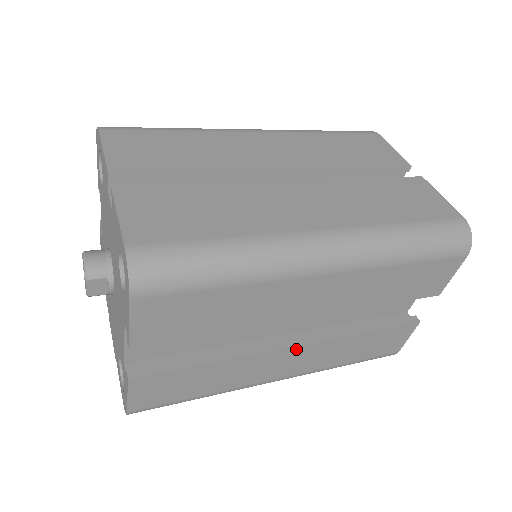
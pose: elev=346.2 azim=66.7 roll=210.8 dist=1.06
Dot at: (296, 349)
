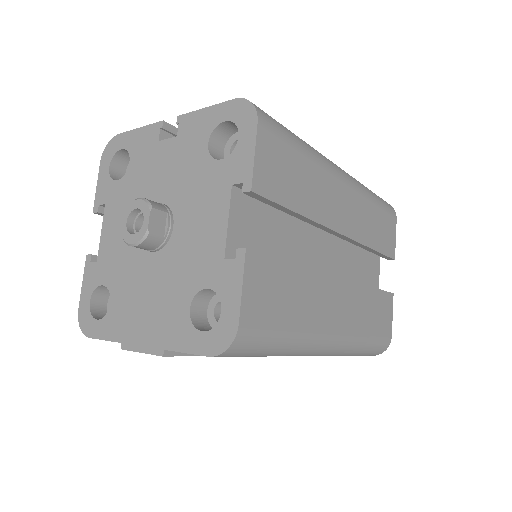
Dot at: (340, 283)
